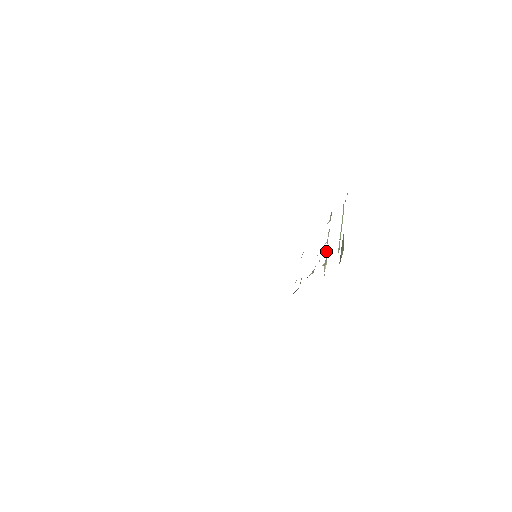
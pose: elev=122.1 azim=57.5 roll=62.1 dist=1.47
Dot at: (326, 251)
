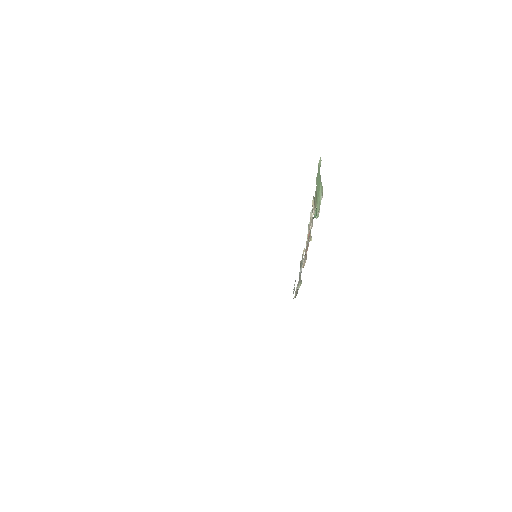
Dot at: (309, 223)
